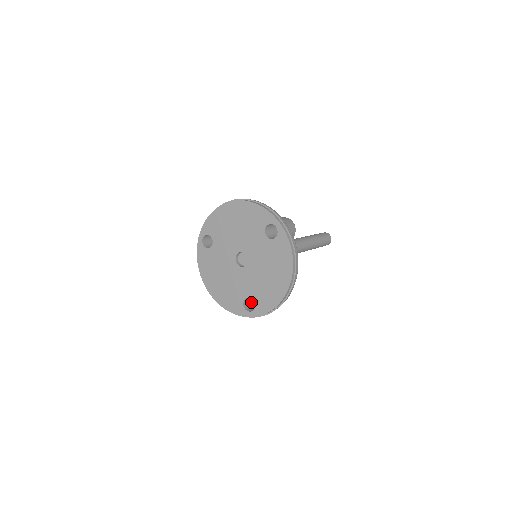
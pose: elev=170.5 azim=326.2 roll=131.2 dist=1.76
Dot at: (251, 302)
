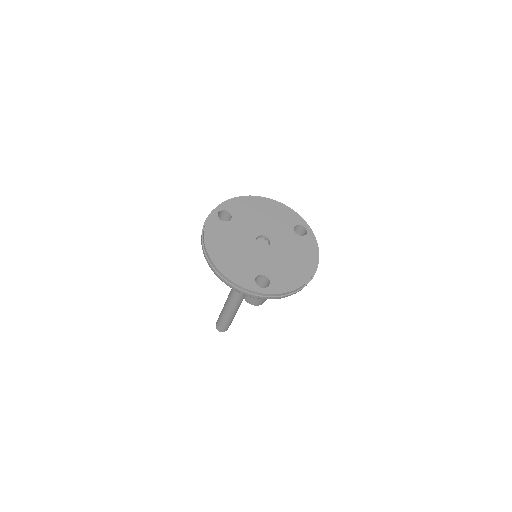
Dot at: occluded
